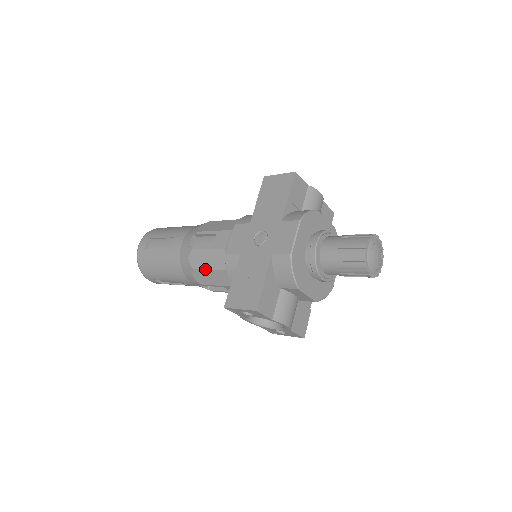
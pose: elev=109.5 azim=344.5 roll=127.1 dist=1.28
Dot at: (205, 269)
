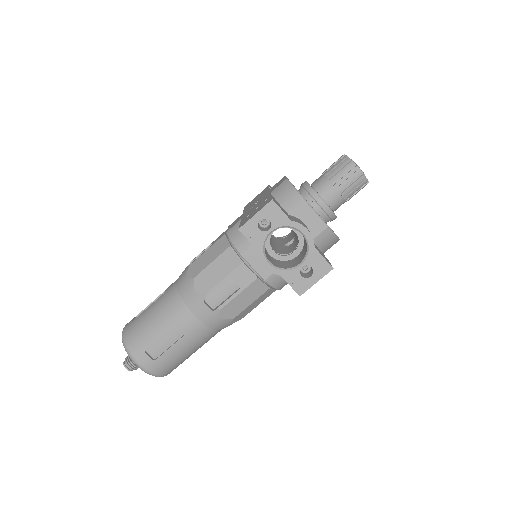
Dot at: (208, 265)
